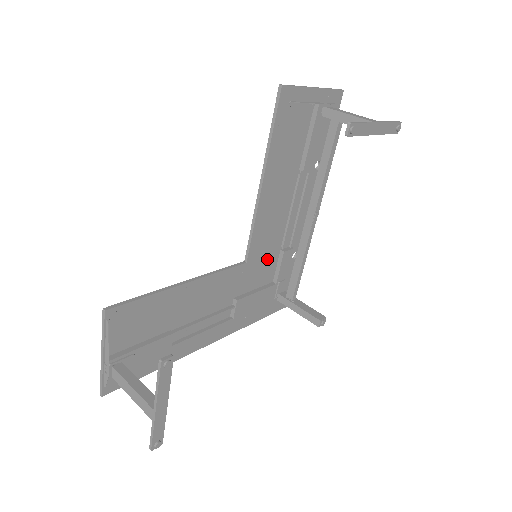
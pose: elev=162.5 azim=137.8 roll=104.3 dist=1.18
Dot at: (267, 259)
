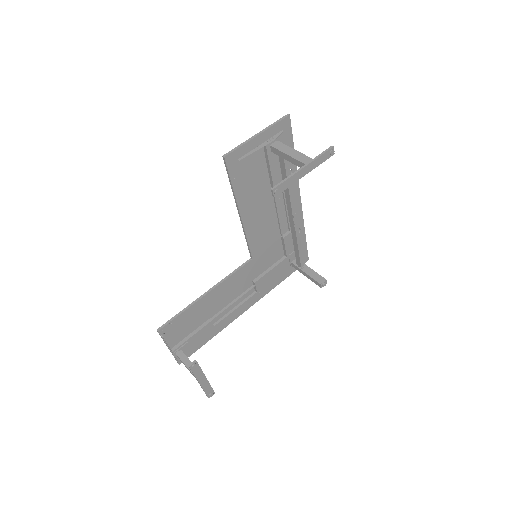
Dot at: (271, 247)
